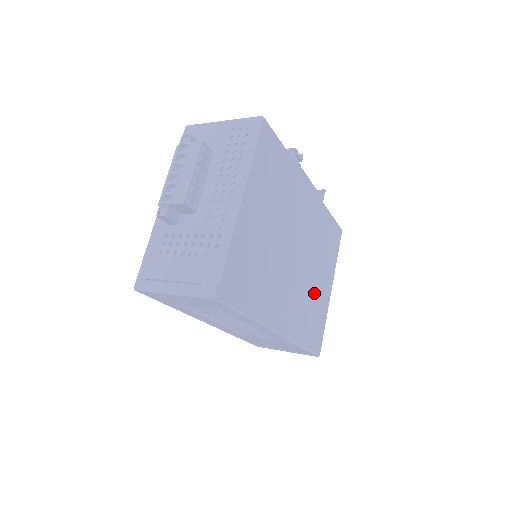
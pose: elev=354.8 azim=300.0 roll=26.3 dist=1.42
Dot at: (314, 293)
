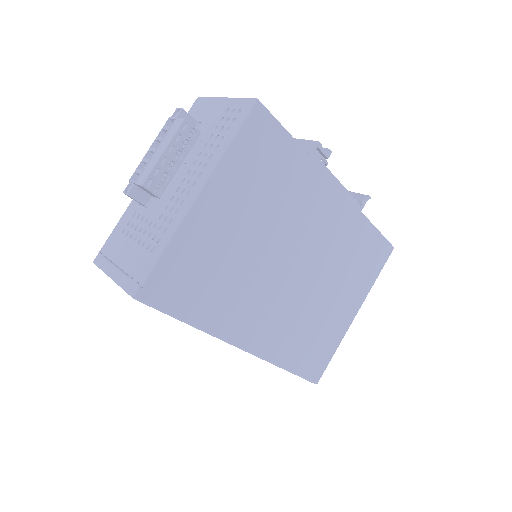
Dot at: (321, 314)
